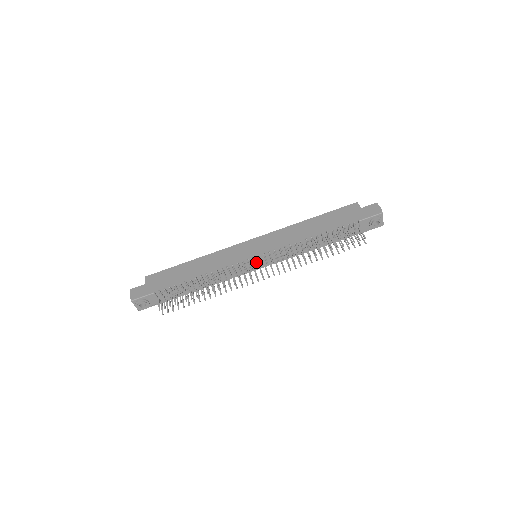
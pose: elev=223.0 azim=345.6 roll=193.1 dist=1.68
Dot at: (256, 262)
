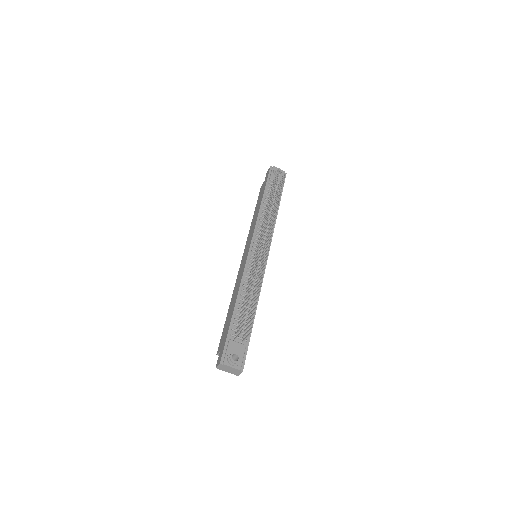
Dot at: occluded
